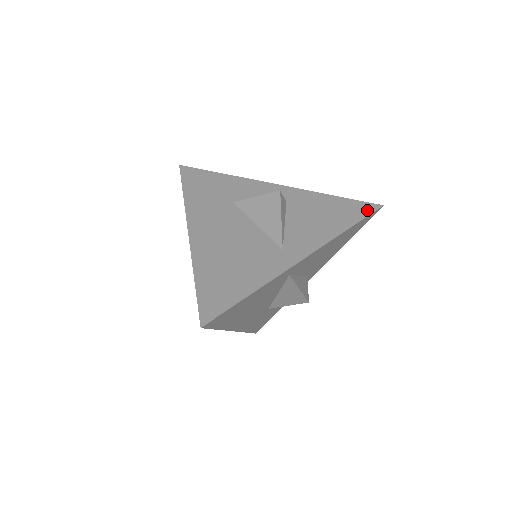
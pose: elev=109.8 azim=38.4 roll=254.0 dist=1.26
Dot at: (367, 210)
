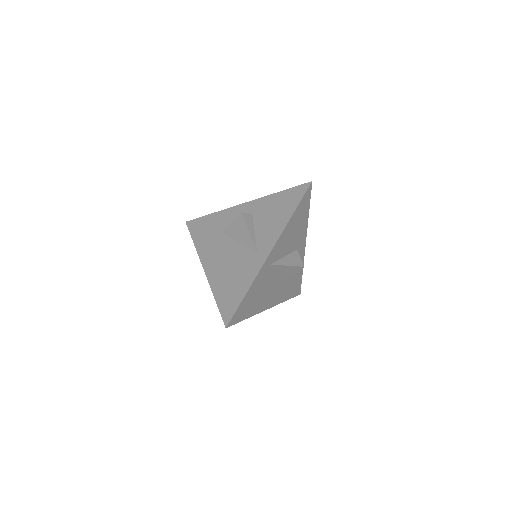
Dot at: (302, 192)
